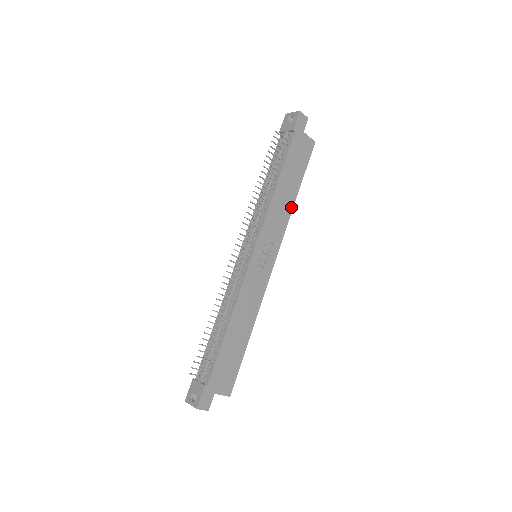
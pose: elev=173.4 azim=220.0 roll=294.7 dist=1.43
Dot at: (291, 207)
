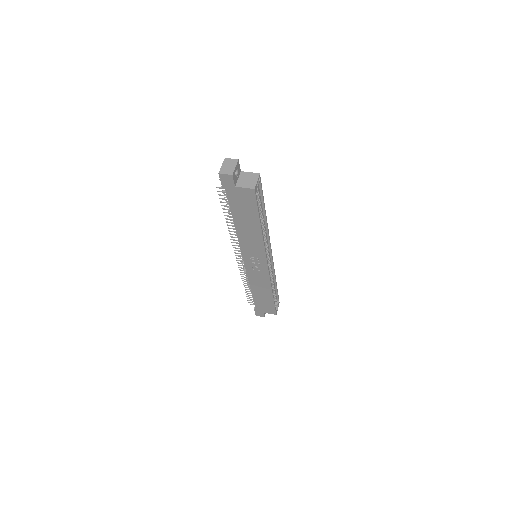
Dot at: (260, 235)
